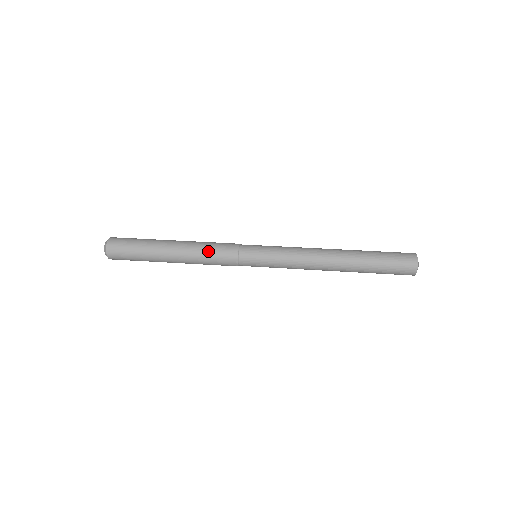
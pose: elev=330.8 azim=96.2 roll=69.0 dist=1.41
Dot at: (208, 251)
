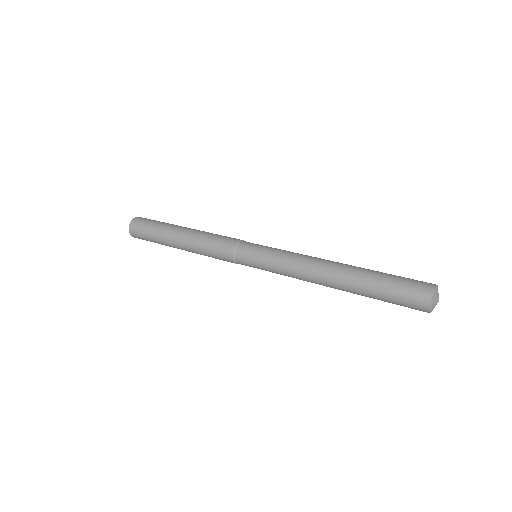
Dot at: (208, 244)
